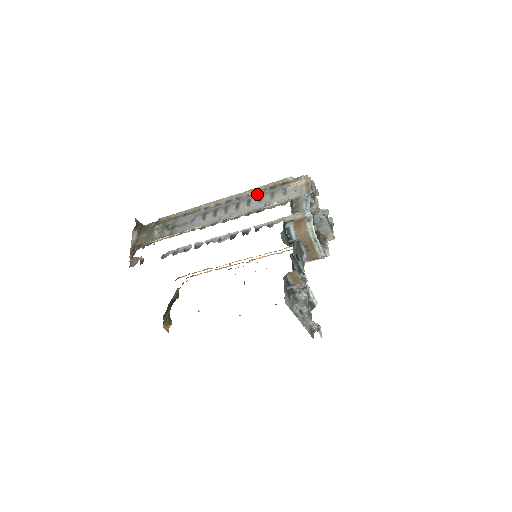
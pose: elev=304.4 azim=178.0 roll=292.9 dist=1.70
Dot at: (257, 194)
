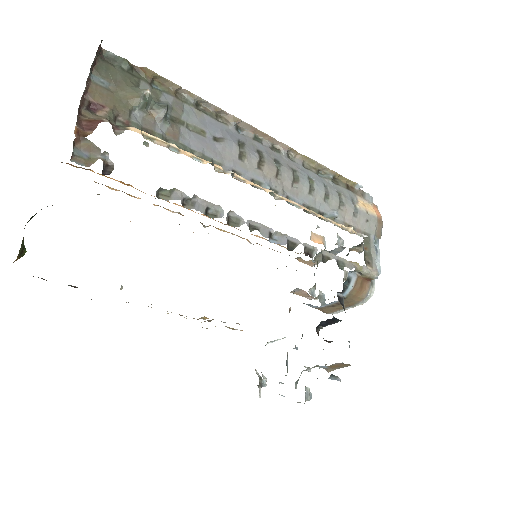
Dot at: (318, 176)
